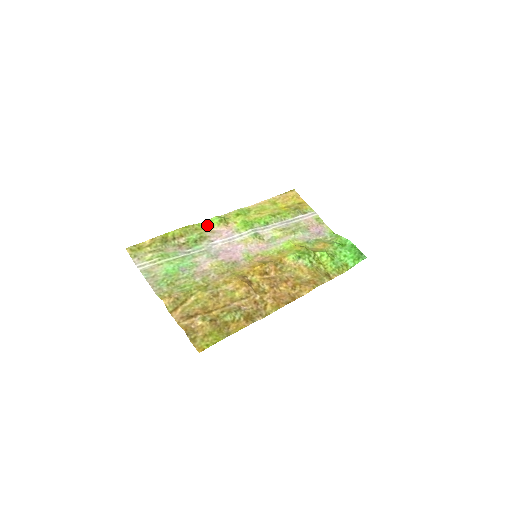
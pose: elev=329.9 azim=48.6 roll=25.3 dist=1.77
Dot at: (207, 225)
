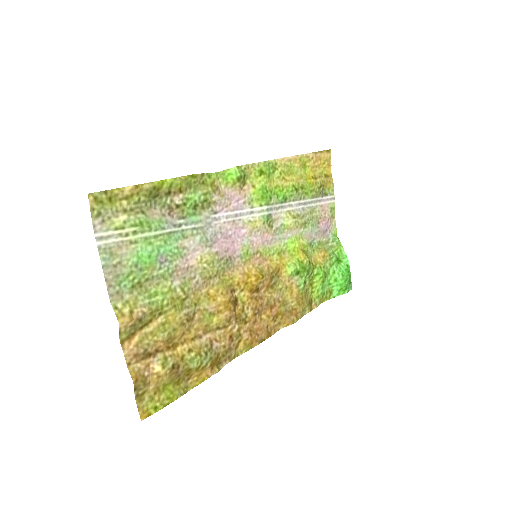
Dot at: (219, 178)
